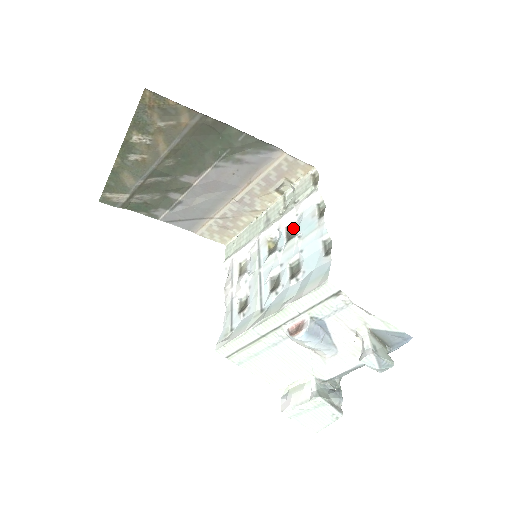
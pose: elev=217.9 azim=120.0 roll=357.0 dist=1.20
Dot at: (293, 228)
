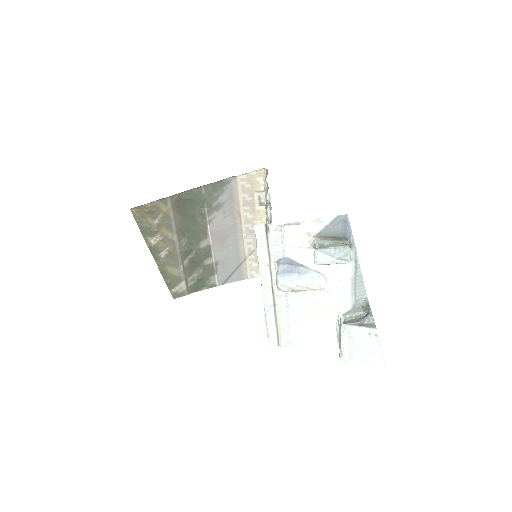
Dot at: occluded
